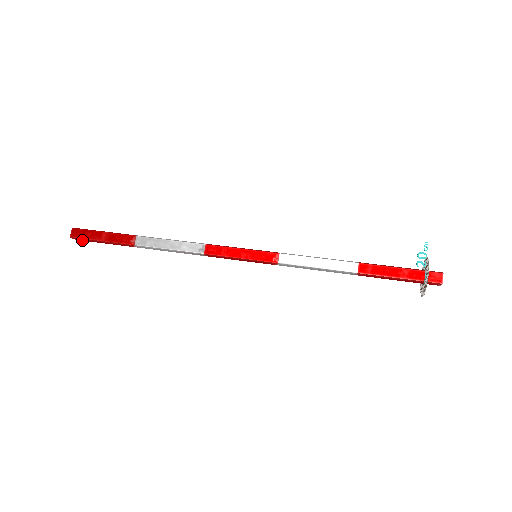
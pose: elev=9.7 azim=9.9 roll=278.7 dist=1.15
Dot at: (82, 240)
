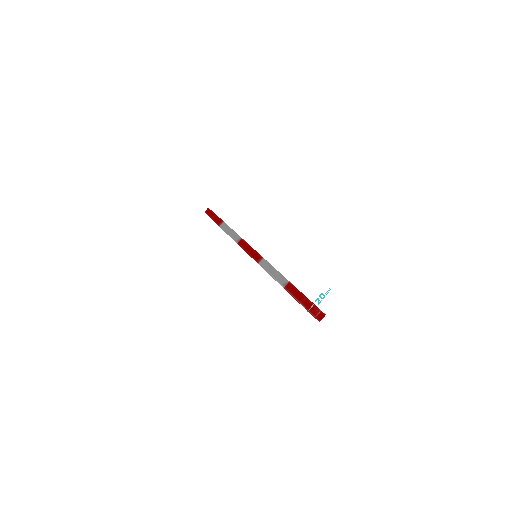
Dot at: occluded
